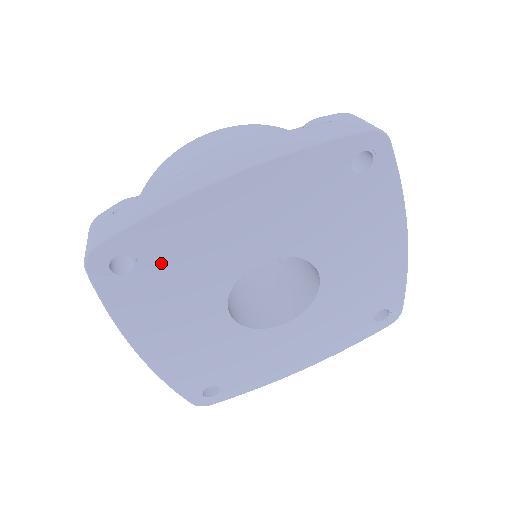
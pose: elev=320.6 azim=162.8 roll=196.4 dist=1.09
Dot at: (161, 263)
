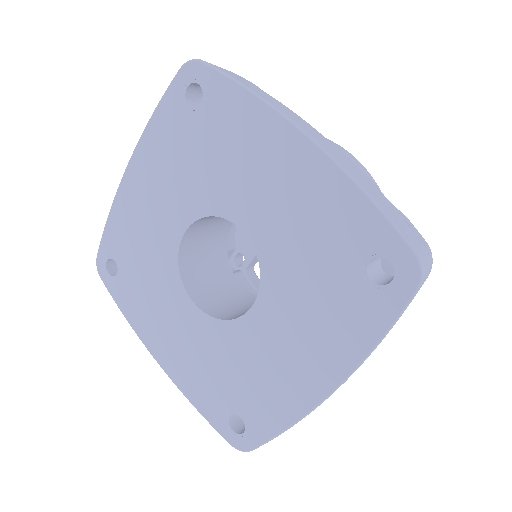
Dot at: (207, 129)
